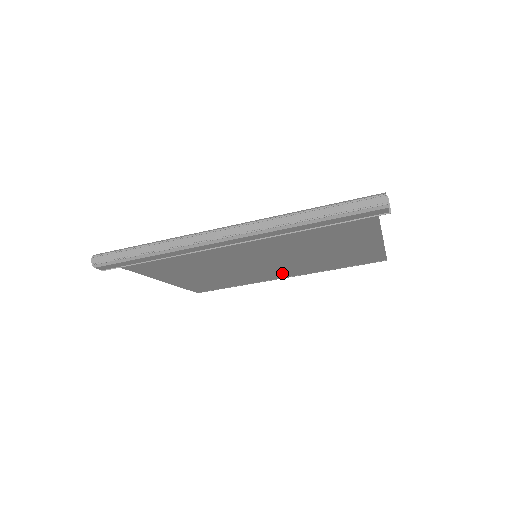
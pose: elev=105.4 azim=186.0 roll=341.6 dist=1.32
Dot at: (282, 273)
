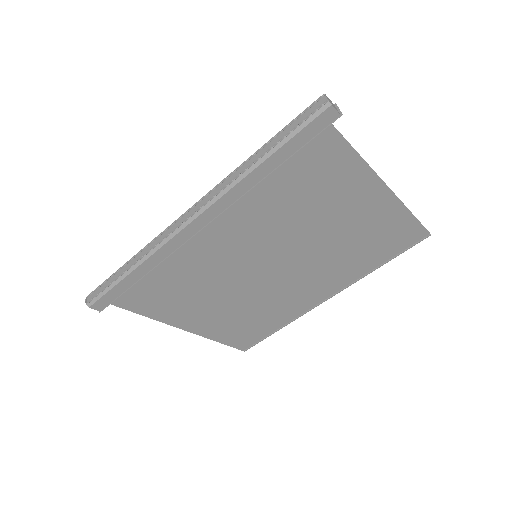
Dot at: (315, 290)
